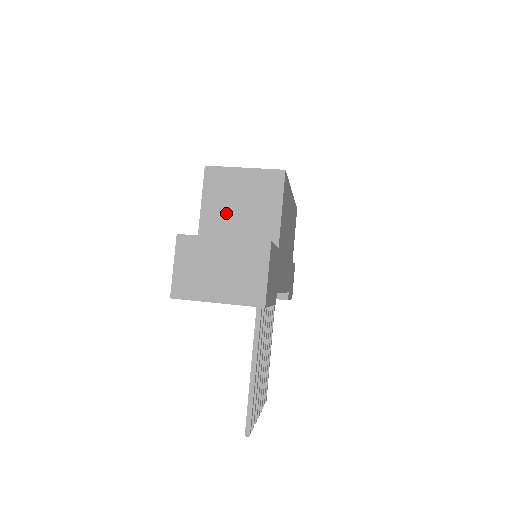
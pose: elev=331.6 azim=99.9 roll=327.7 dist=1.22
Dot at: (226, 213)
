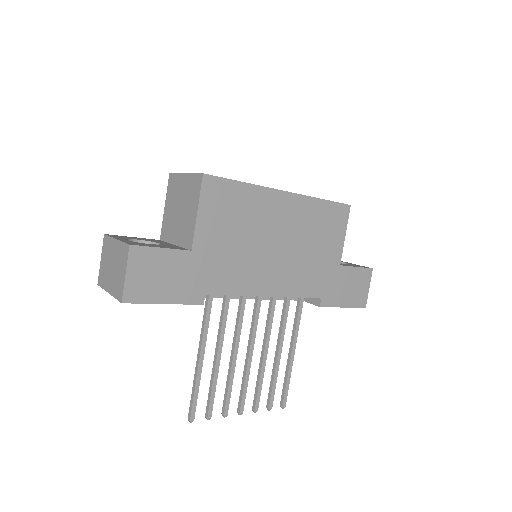
Dot at: (173, 215)
